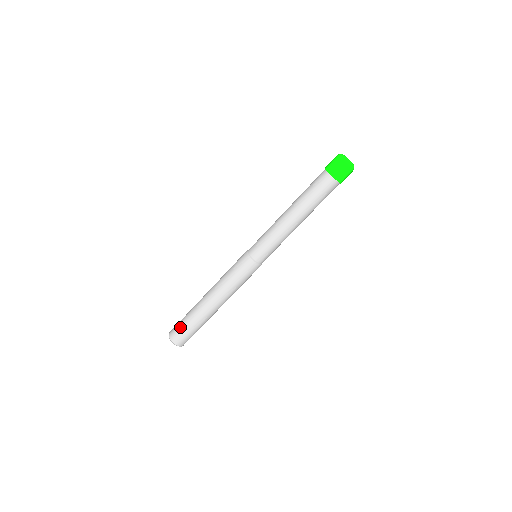
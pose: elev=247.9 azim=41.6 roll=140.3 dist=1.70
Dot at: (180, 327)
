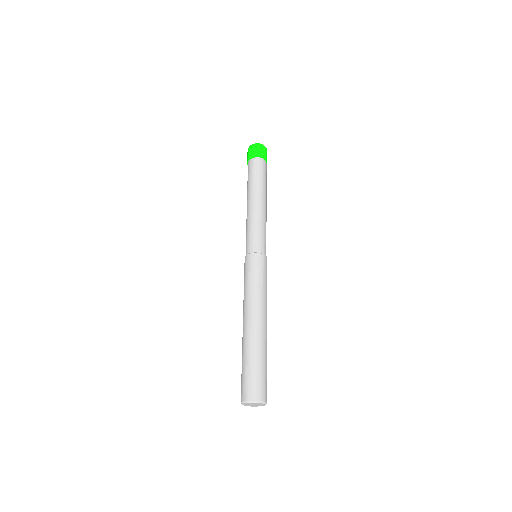
Dot at: (245, 377)
